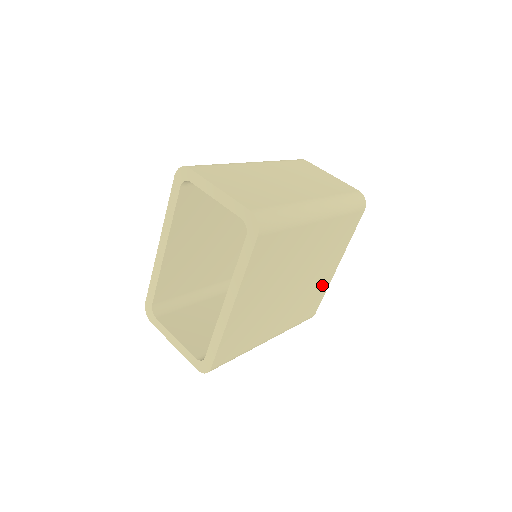
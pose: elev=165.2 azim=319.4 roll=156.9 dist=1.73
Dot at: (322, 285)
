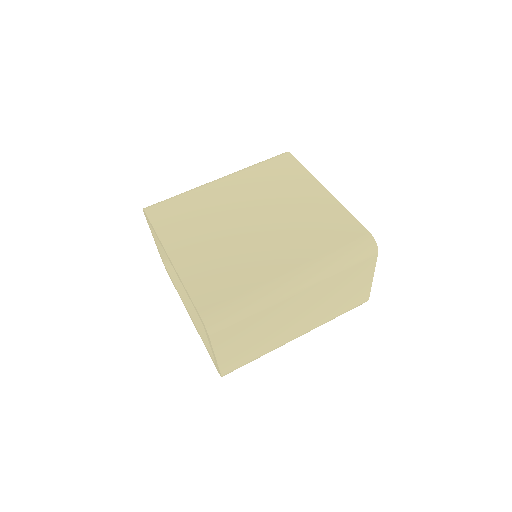
Dot at: occluded
